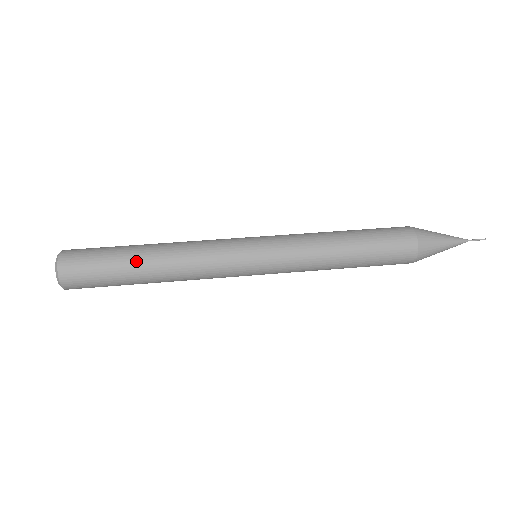
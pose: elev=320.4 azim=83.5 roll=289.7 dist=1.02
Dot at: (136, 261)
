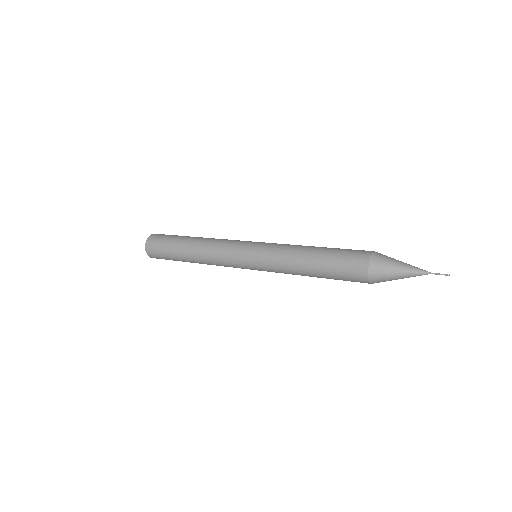
Dot at: (189, 237)
